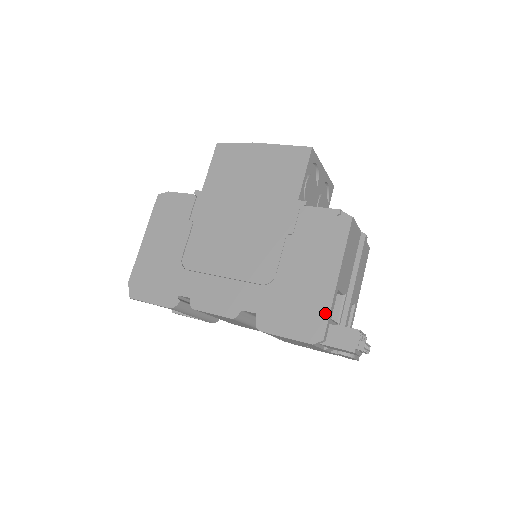
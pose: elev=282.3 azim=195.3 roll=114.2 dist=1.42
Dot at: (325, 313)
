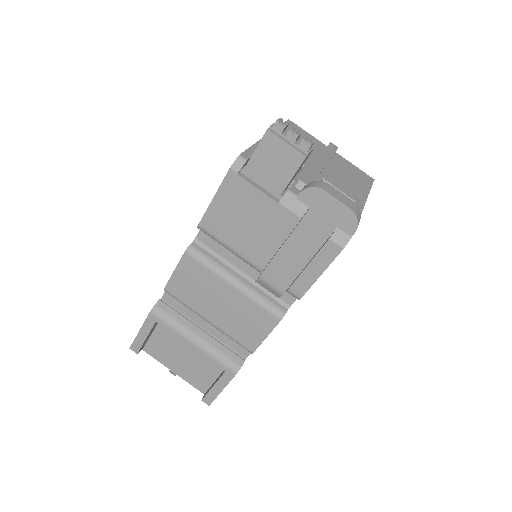
Dot at: occluded
